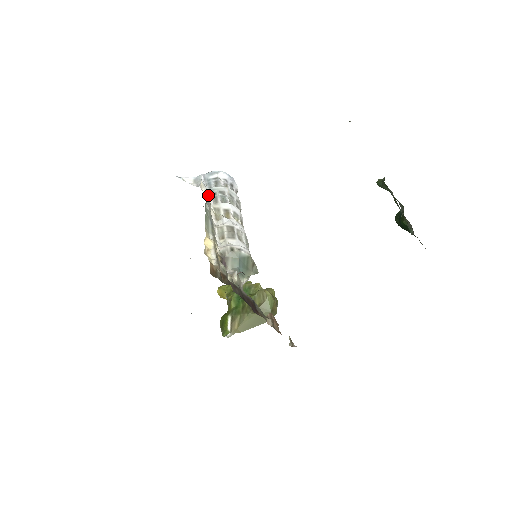
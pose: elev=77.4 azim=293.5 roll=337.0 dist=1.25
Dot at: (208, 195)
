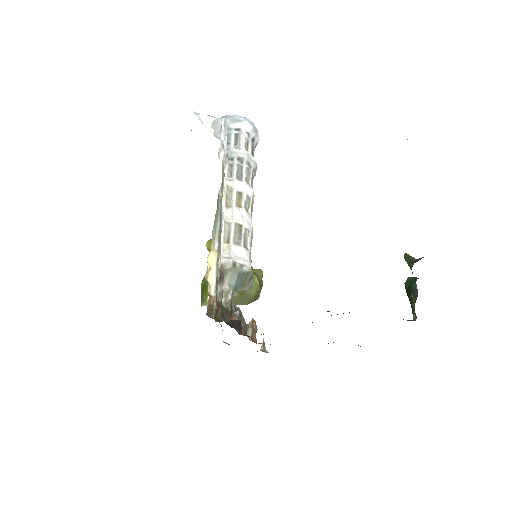
Dot at: (224, 163)
